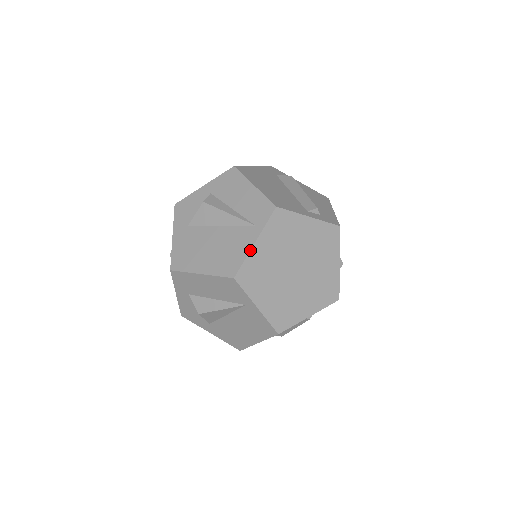
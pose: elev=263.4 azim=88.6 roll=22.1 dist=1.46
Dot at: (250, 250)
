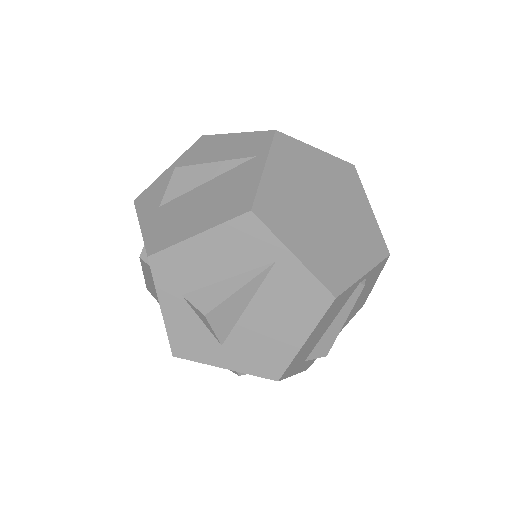
Dot at: (261, 176)
